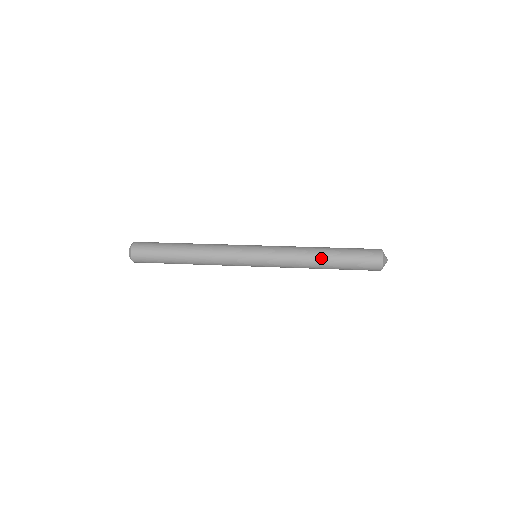
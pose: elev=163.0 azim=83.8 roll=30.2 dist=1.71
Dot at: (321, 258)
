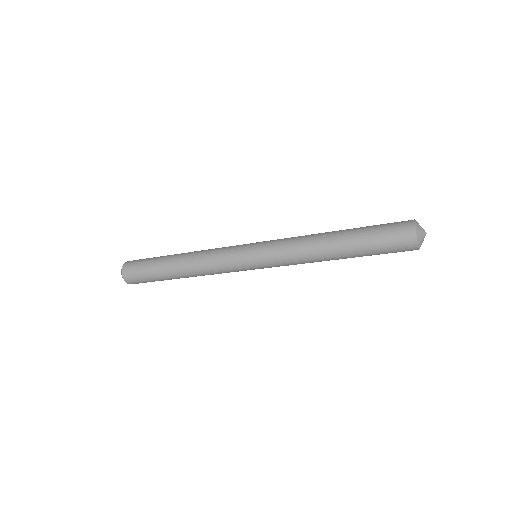
Dot at: (331, 246)
